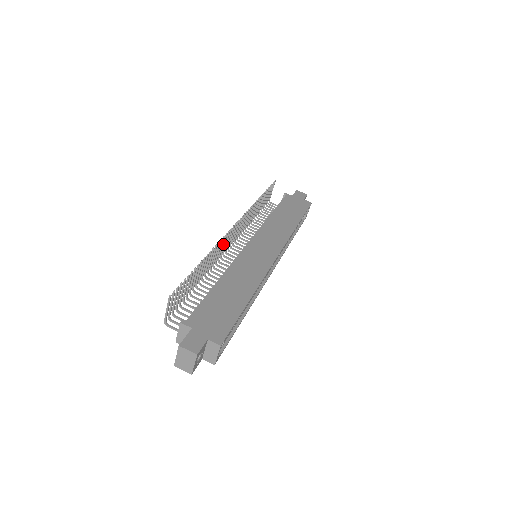
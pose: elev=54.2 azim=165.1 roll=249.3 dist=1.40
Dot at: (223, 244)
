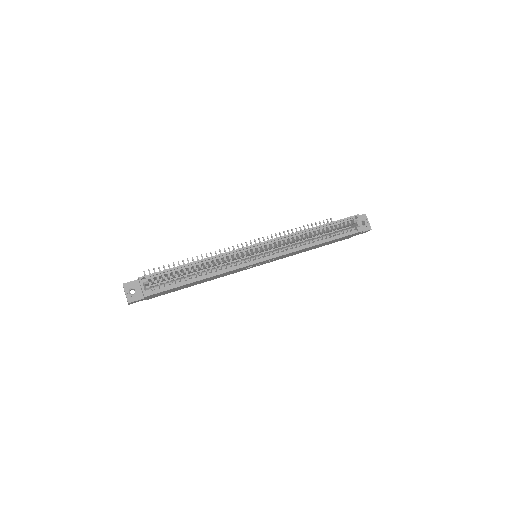
Dot at: occluded
